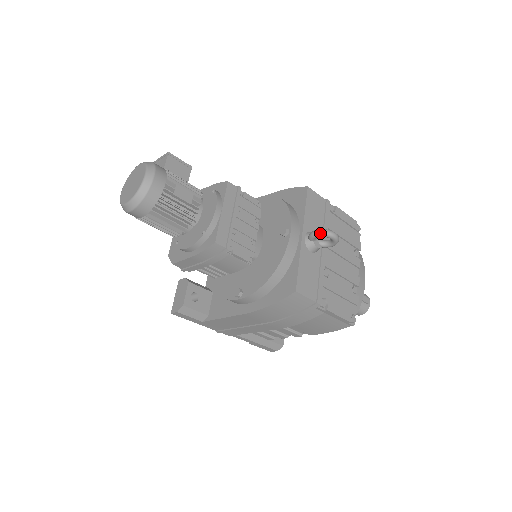
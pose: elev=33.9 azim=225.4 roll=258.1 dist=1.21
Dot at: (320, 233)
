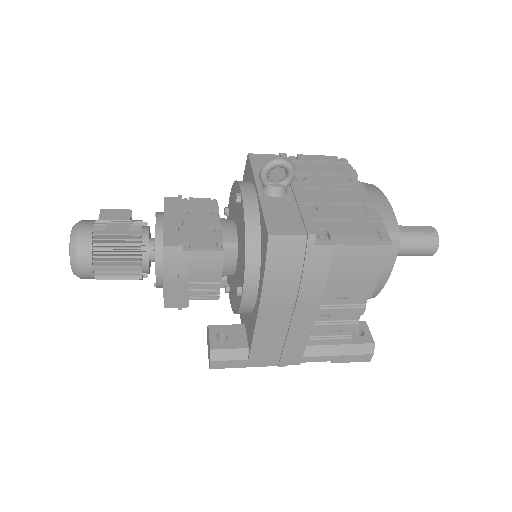
Dot at: (263, 169)
